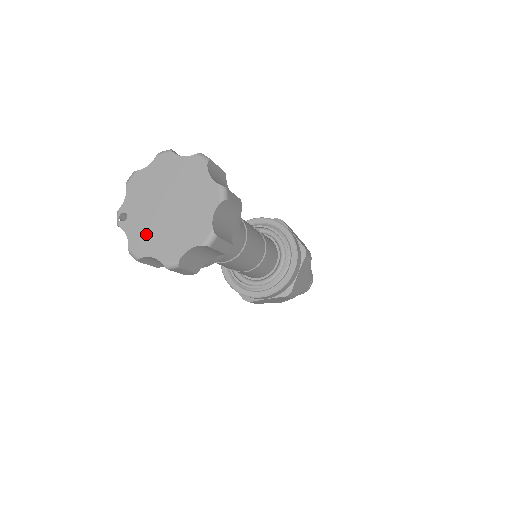
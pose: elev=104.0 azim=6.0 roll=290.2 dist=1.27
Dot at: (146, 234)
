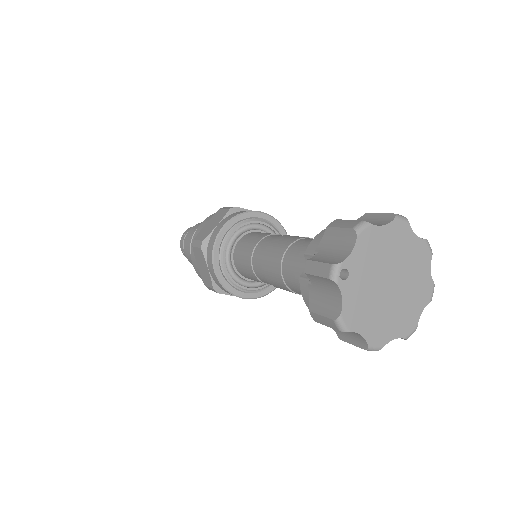
Dot at: (362, 306)
